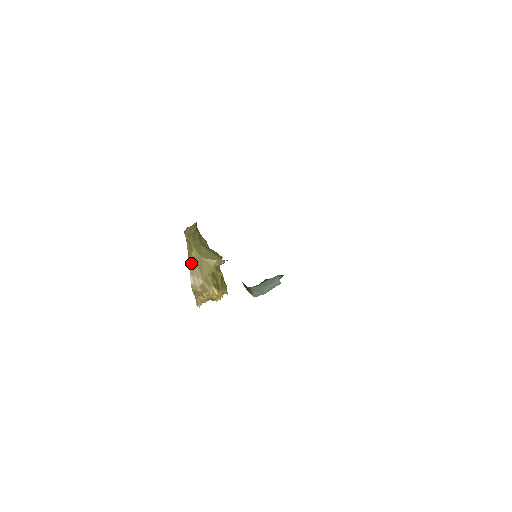
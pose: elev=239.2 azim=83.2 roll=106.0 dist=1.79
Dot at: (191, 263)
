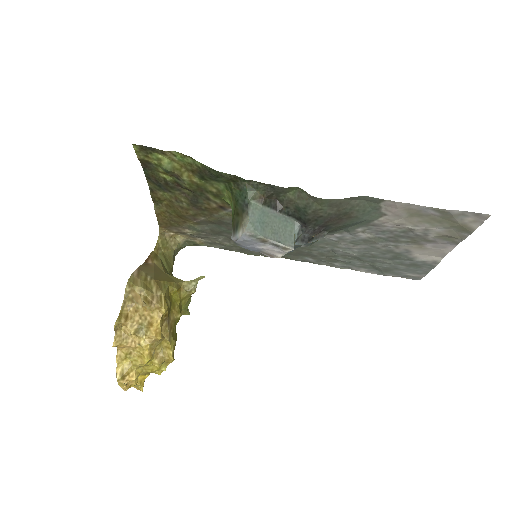
Dot at: (146, 264)
